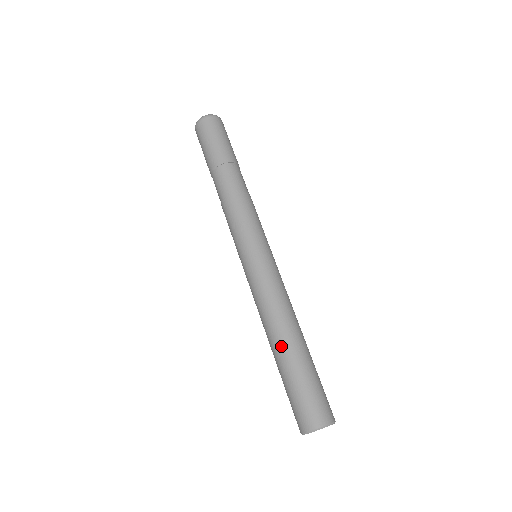
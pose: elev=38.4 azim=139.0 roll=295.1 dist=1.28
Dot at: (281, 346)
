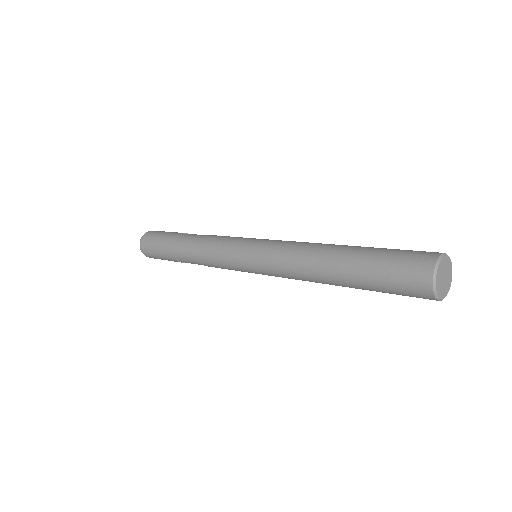
Dot at: (336, 255)
